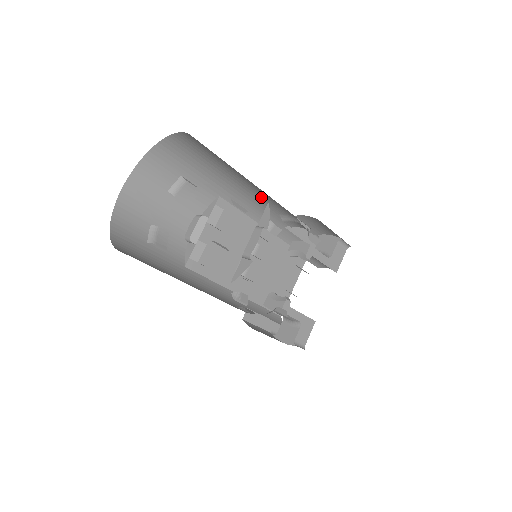
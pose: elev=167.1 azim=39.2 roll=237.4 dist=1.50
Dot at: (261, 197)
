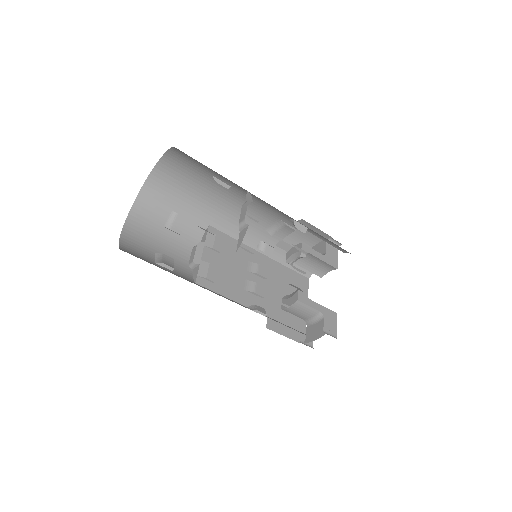
Dot at: occluded
